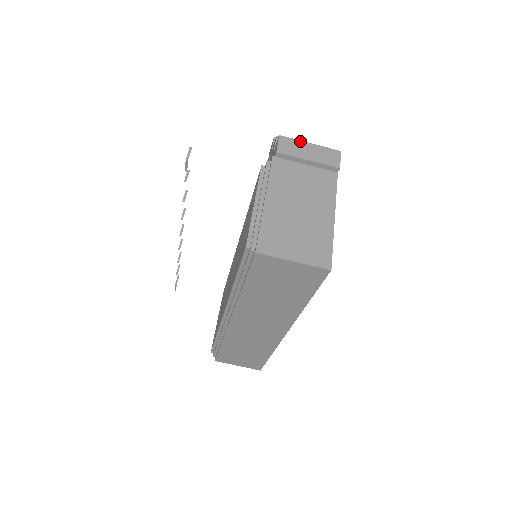
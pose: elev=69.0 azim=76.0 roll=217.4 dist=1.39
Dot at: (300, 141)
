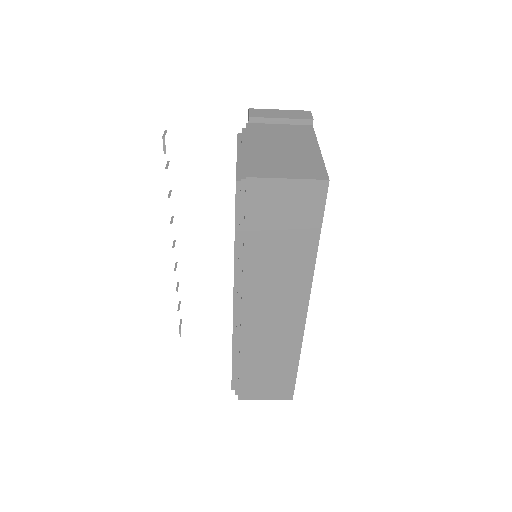
Dot at: (269, 109)
